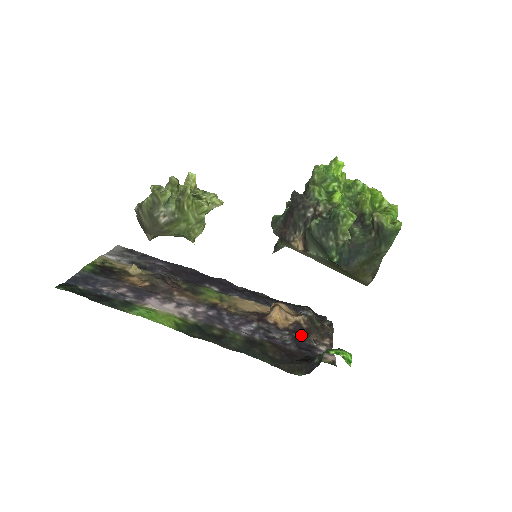
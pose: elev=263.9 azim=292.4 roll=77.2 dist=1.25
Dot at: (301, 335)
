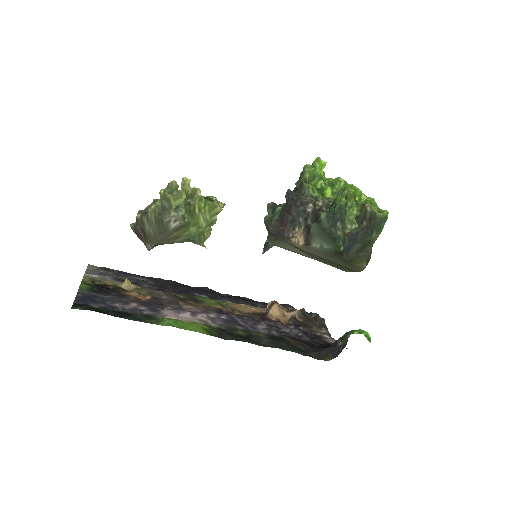
Dot at: (304, 327)
